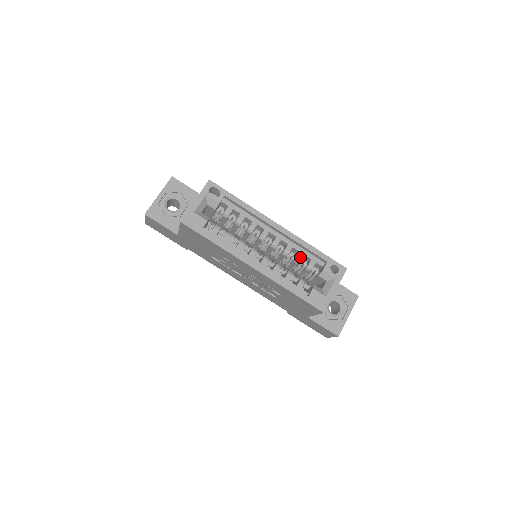
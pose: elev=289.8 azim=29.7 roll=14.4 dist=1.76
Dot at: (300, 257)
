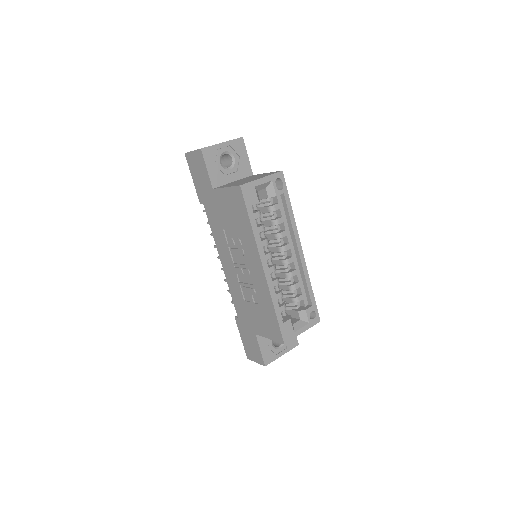
Dot at: (296, 286)
